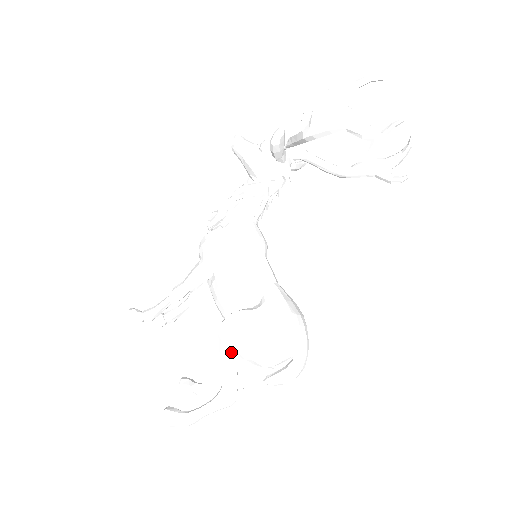
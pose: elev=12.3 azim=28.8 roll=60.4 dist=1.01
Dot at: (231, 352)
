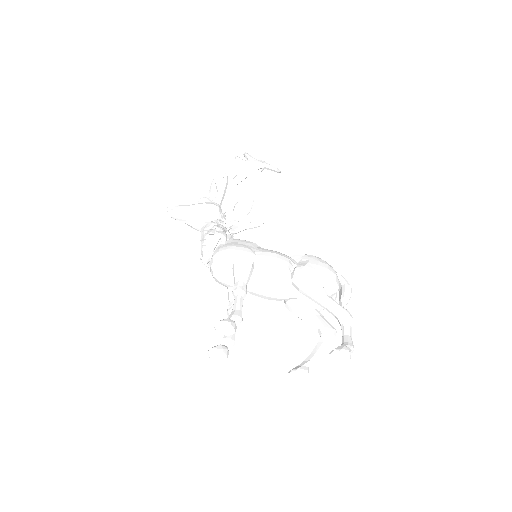
Dot at: (320, 287)
